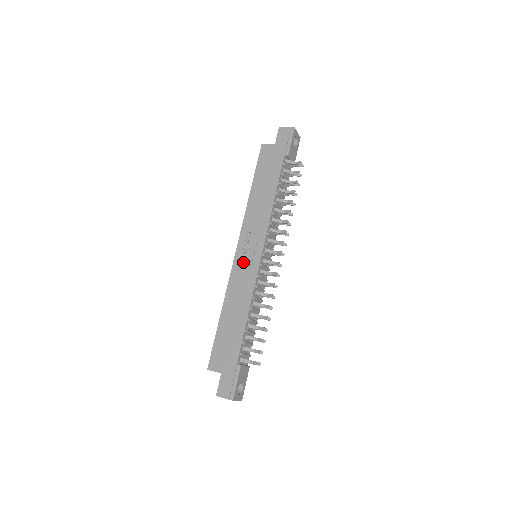
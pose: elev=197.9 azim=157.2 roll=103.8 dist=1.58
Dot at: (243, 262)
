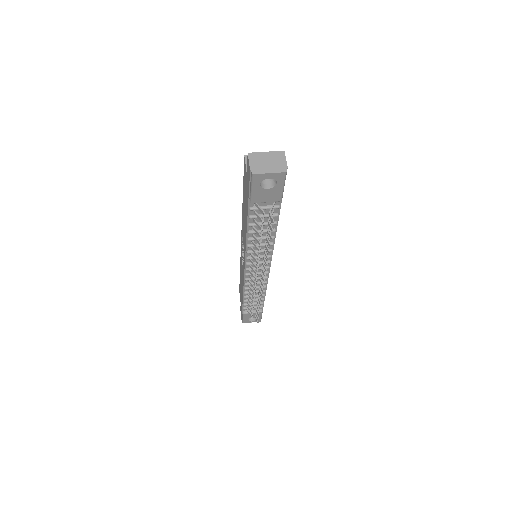
Dot at: (242, 256)
